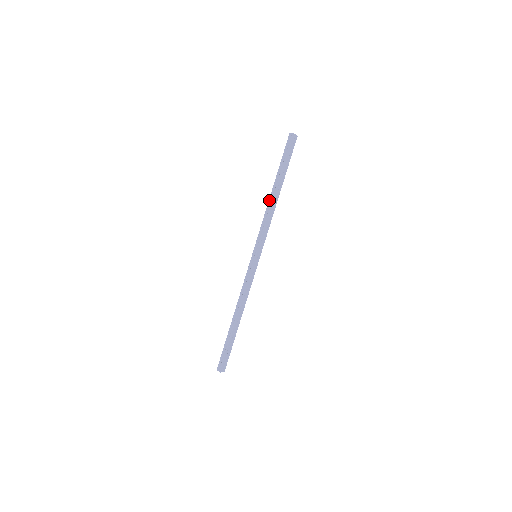
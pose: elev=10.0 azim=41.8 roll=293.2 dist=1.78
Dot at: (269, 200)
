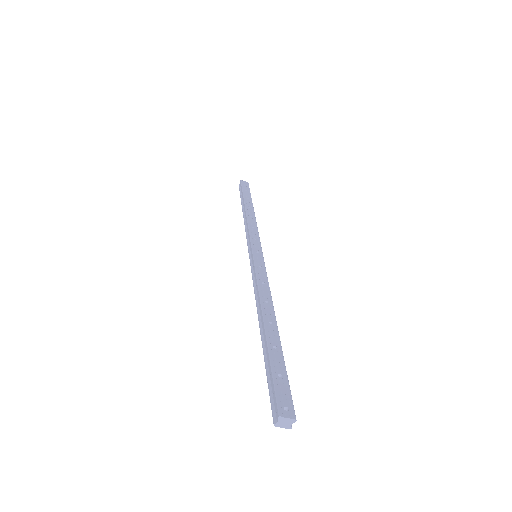
Dot at: occluded
